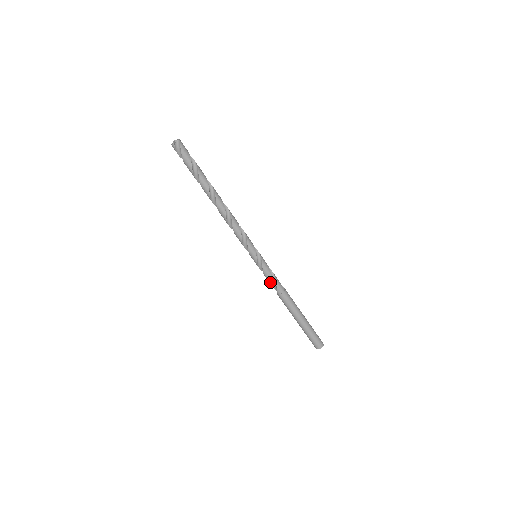
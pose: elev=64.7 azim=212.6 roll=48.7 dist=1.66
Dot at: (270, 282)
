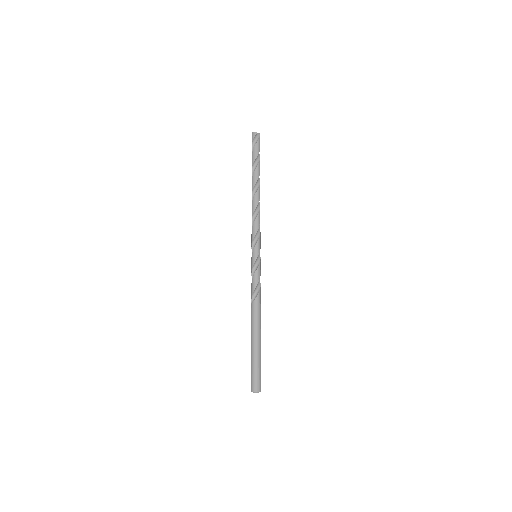
Dot at: (255, 286)
